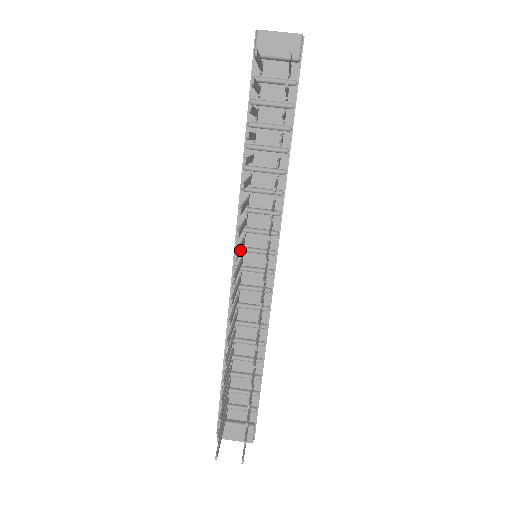
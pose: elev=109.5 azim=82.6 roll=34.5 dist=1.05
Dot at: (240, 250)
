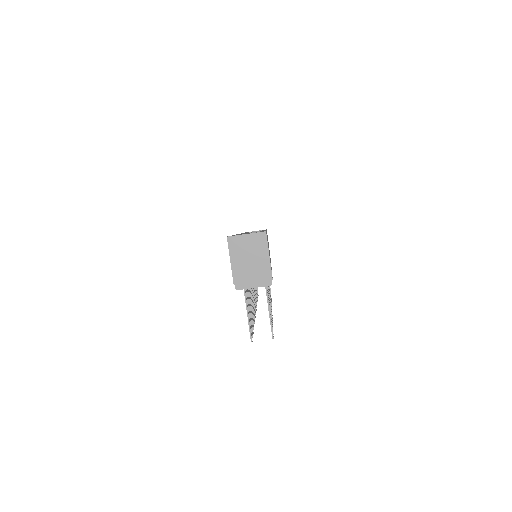
Dot at: occluded
